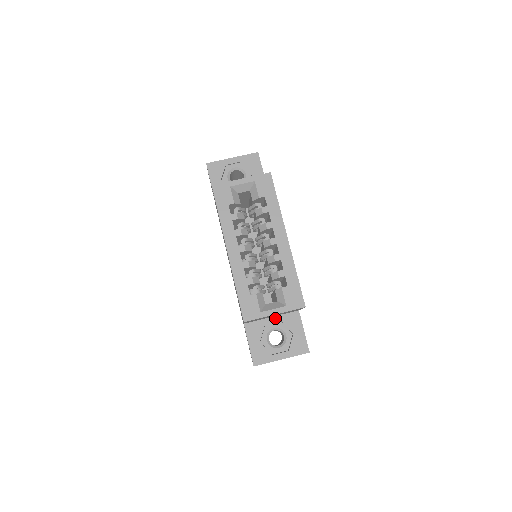
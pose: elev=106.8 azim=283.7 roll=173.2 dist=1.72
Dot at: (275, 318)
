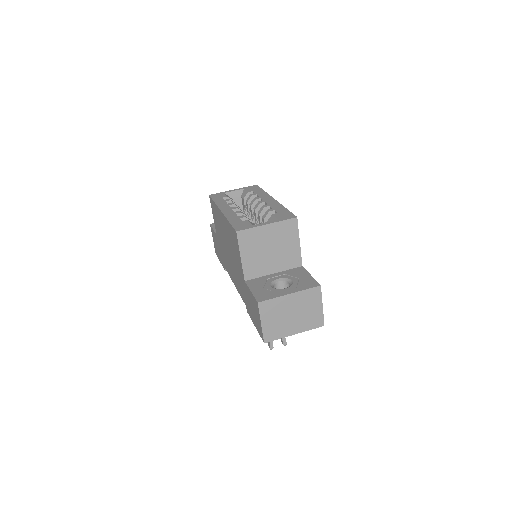
Dot at: (278, 273)
